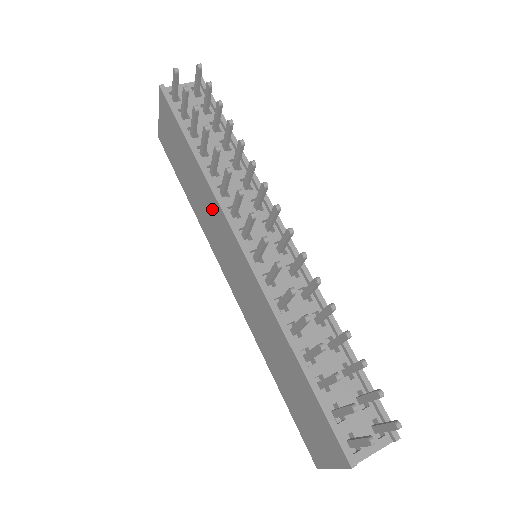
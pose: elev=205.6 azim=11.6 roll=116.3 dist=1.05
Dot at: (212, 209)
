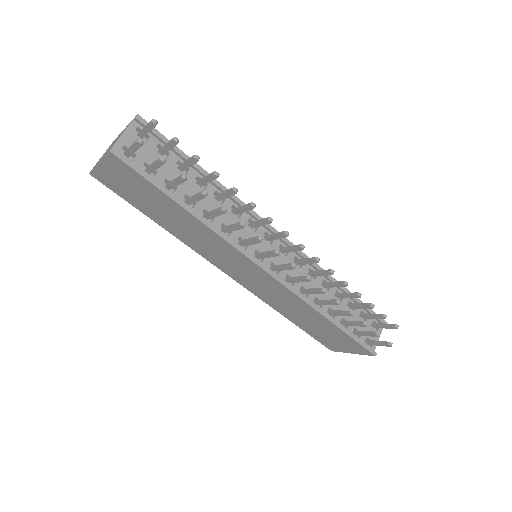
Dot at: (216, 244)
